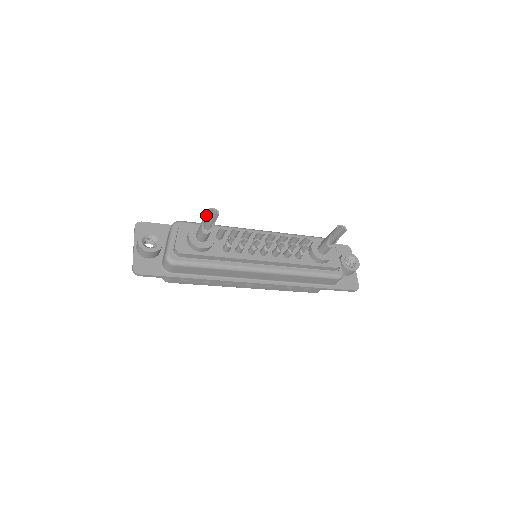
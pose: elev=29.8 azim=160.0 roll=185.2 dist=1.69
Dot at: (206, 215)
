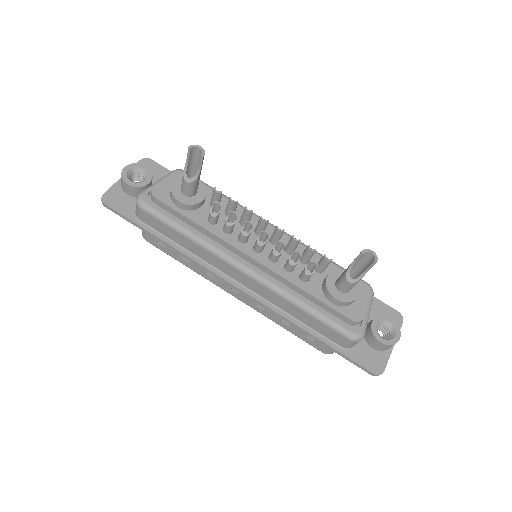
Dot at: (189, 152)
